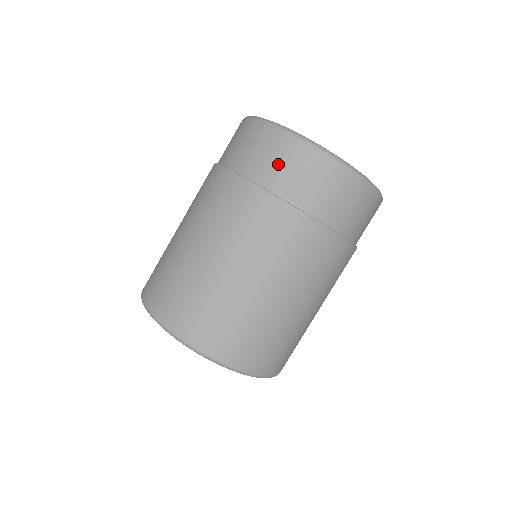
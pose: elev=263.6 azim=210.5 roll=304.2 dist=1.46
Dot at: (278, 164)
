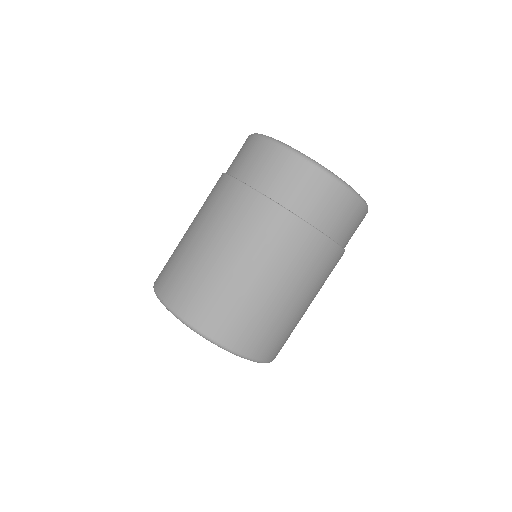
Dot at: (254, 162)
